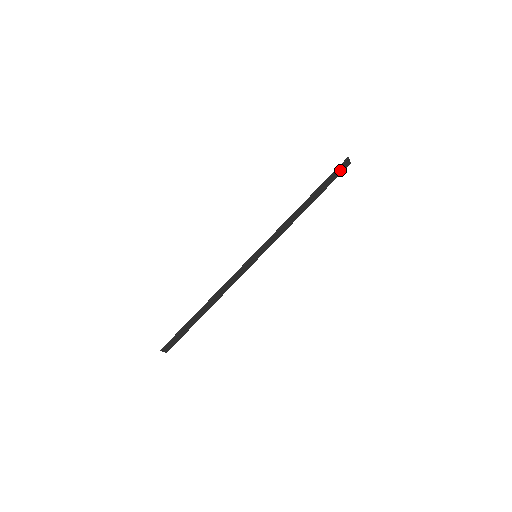
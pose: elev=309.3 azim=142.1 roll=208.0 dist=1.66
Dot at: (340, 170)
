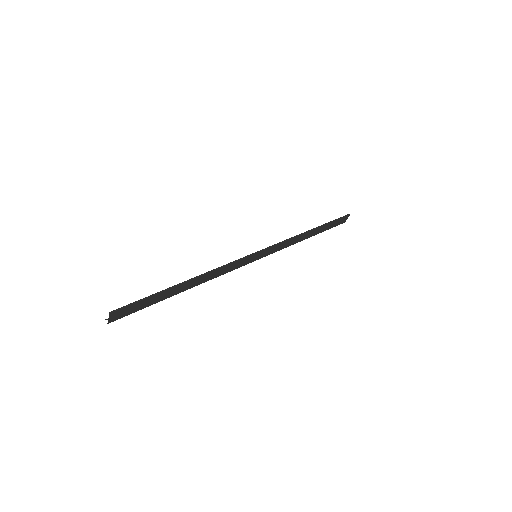
Dot at: (340, 221)
